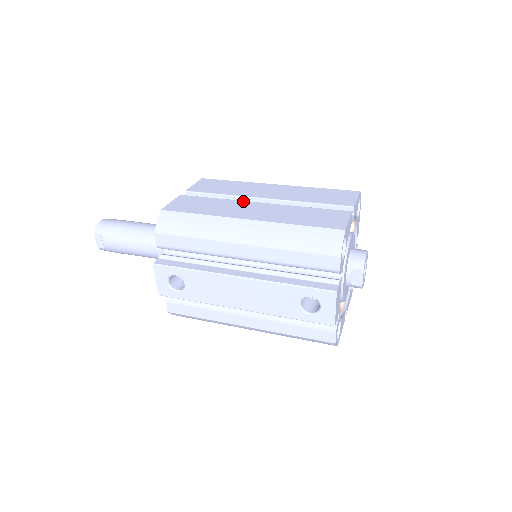
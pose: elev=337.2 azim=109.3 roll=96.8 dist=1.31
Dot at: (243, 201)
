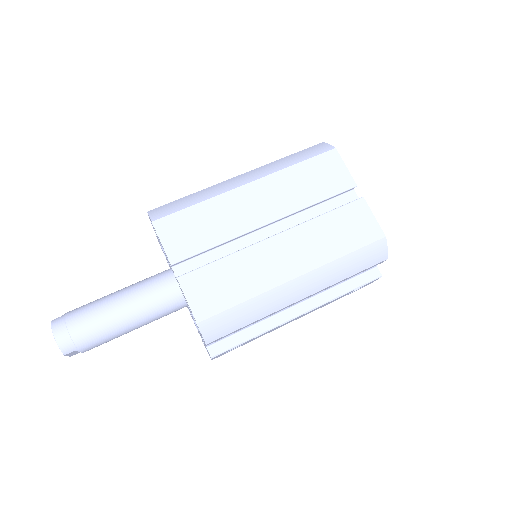
Dot at: (256, 245)
